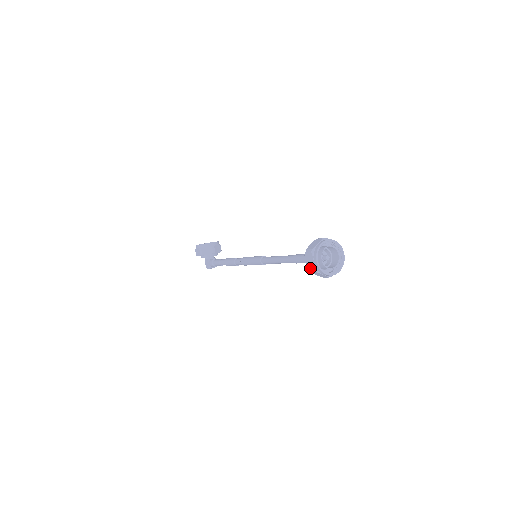
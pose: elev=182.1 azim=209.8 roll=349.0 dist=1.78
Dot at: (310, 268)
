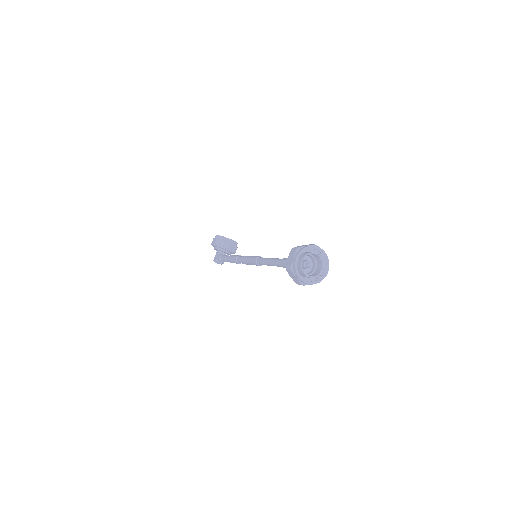
Dot at: (288, 265)
